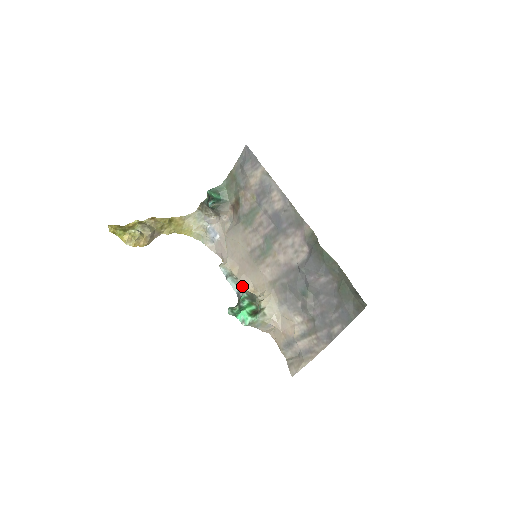
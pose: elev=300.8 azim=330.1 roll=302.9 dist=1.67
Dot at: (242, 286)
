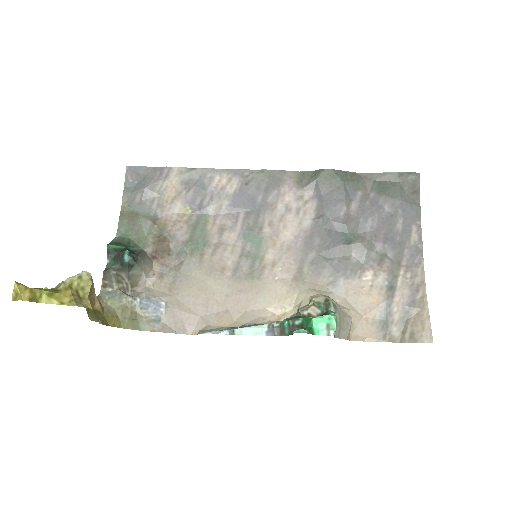
Dot at: (261, 324)
